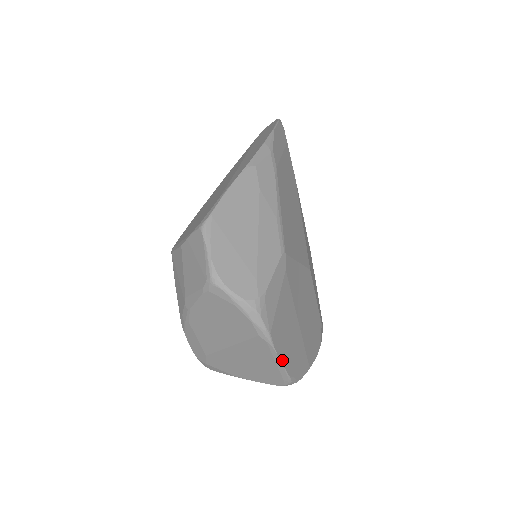
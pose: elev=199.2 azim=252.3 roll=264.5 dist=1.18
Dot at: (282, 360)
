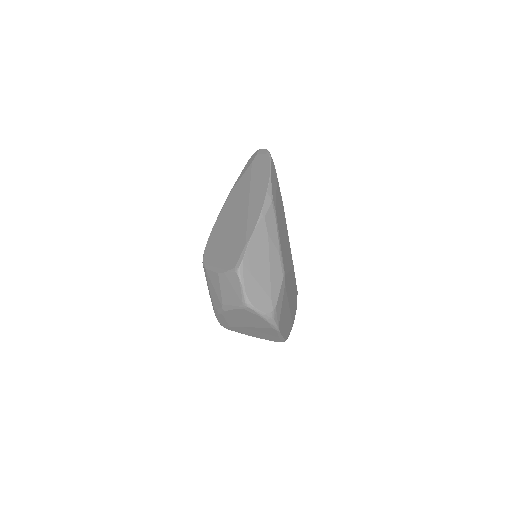
Dot at: (282, 334)
